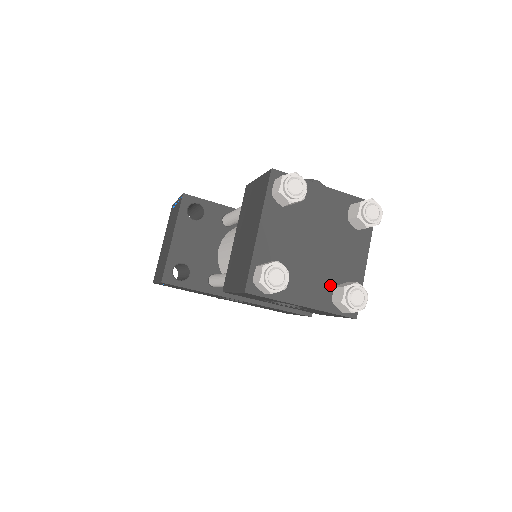
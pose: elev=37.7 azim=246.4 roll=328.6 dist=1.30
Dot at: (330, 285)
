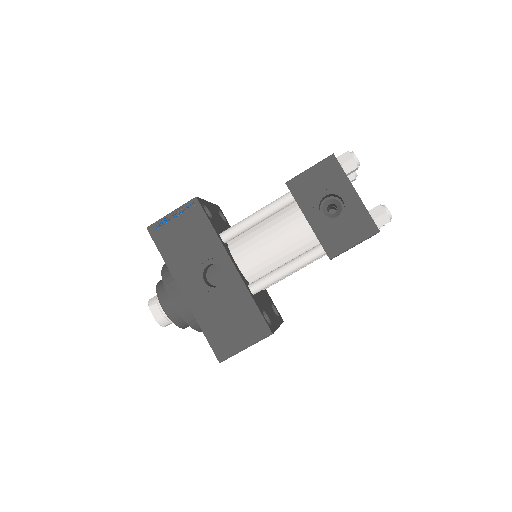
Dot at: occluded
